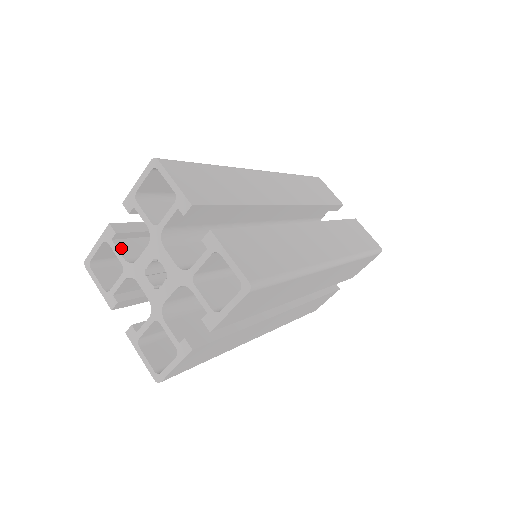
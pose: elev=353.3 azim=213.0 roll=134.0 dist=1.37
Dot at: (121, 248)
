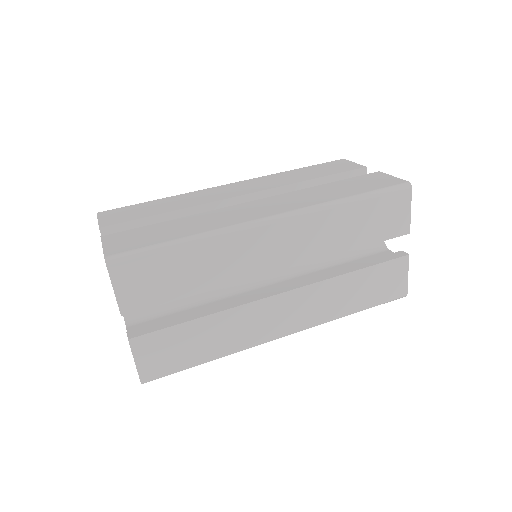
Dot at: occluded
